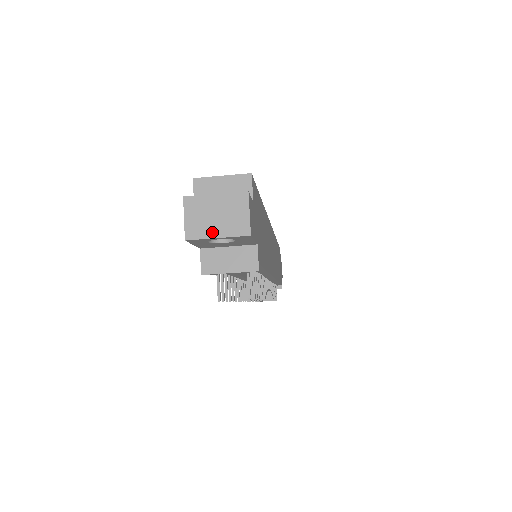
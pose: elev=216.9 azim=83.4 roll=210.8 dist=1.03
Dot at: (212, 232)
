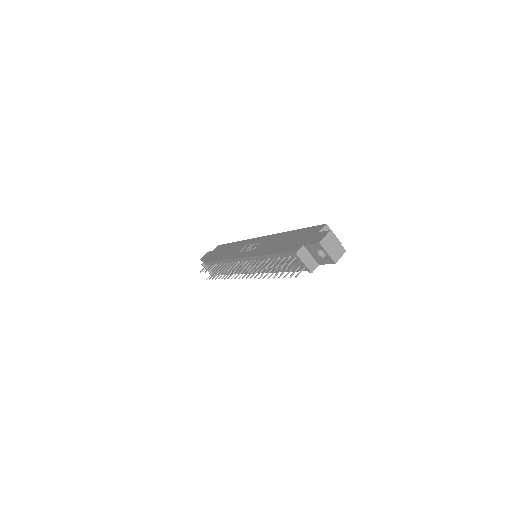
Dot at: (328, 250)
